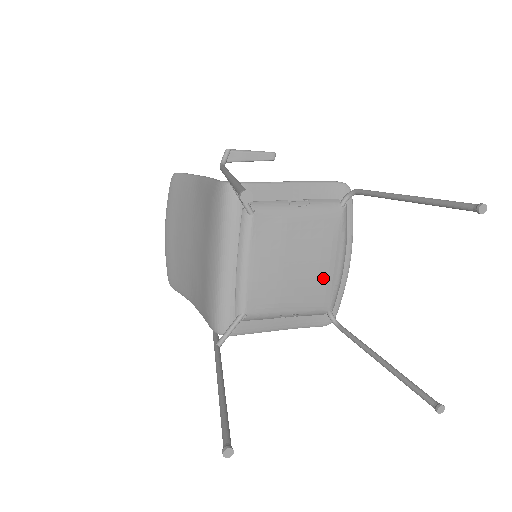
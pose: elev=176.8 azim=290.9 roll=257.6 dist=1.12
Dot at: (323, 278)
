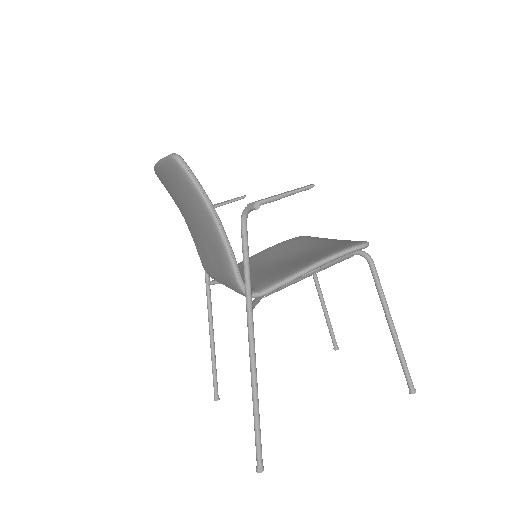
Dot at: occluded
